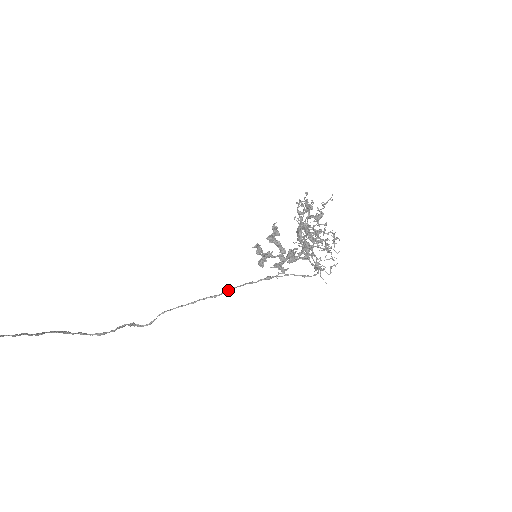
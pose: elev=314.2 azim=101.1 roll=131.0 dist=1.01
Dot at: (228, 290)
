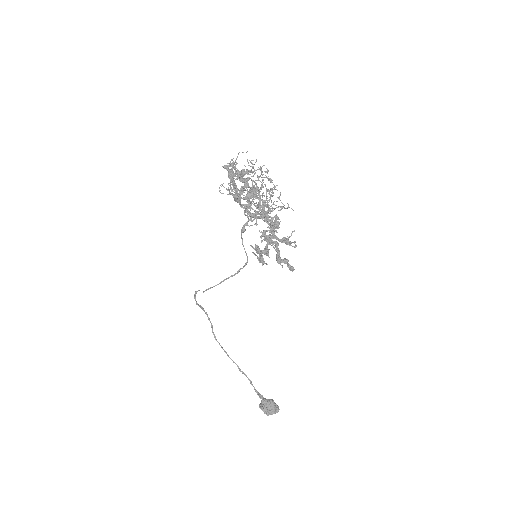
Dot at: occluded
